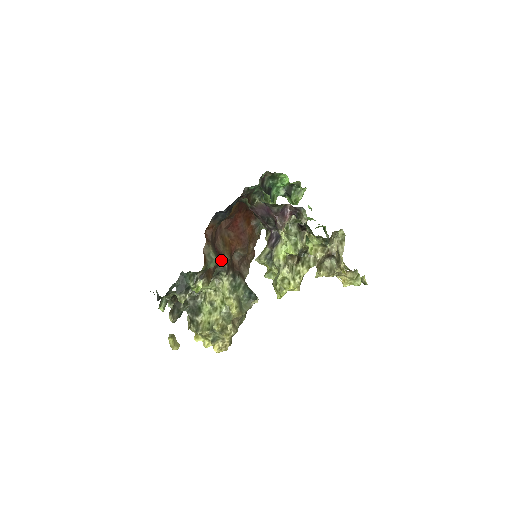
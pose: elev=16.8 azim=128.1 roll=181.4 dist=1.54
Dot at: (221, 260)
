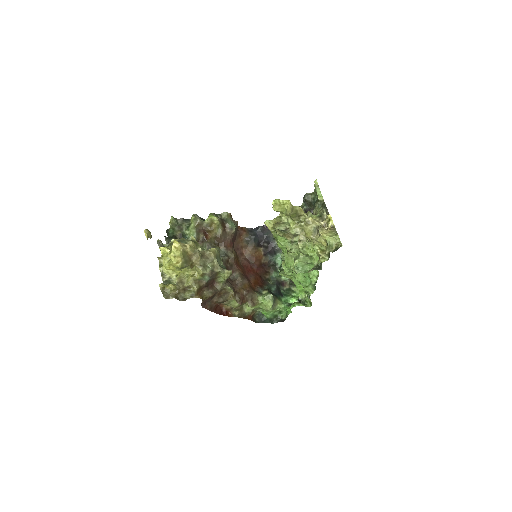
Dot at: (229, 249)
